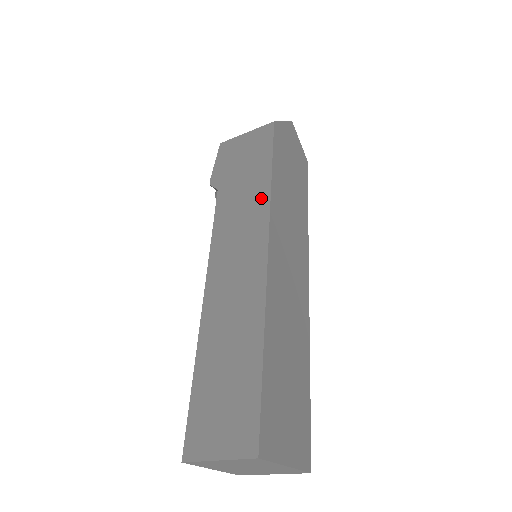
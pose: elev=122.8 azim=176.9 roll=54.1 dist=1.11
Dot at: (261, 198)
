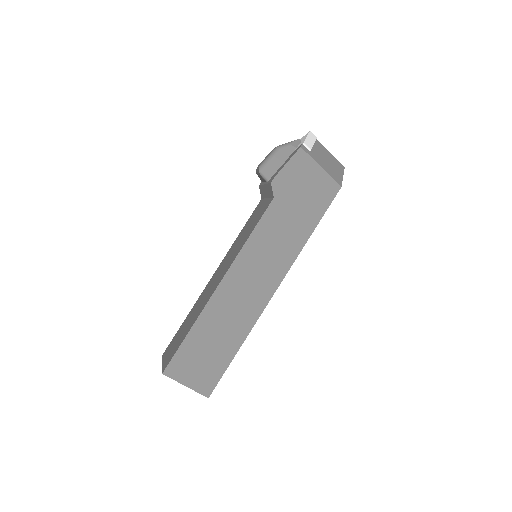
Dot at: (294, 247)
